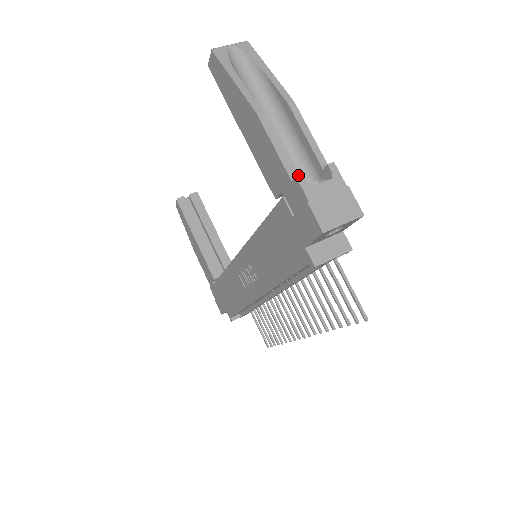
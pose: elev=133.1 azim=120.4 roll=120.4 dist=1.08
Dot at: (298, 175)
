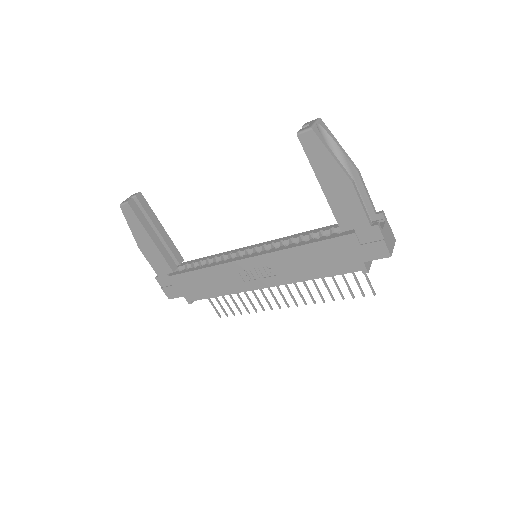
Dot at: (378, 224)
